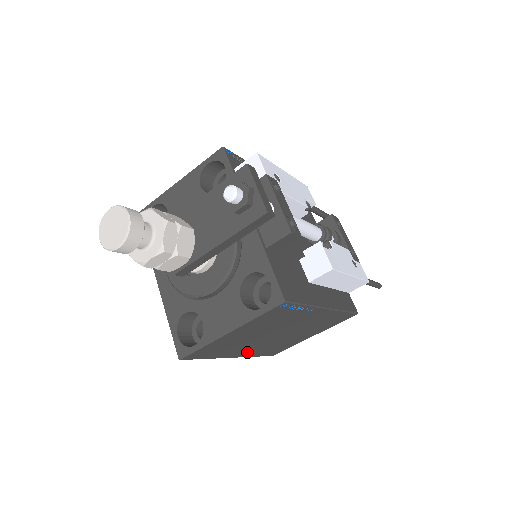
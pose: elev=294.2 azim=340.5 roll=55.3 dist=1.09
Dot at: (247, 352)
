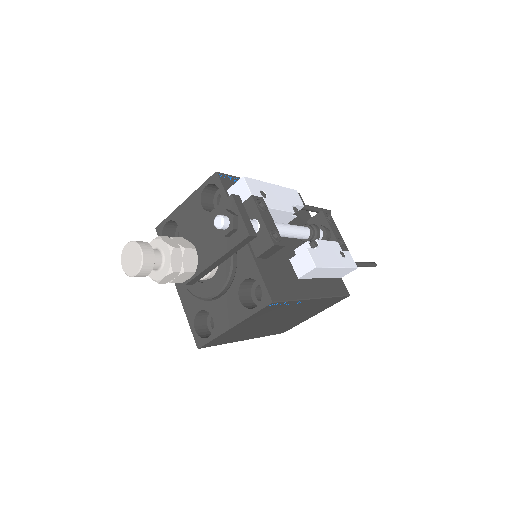
Dot at: (257, 335)
